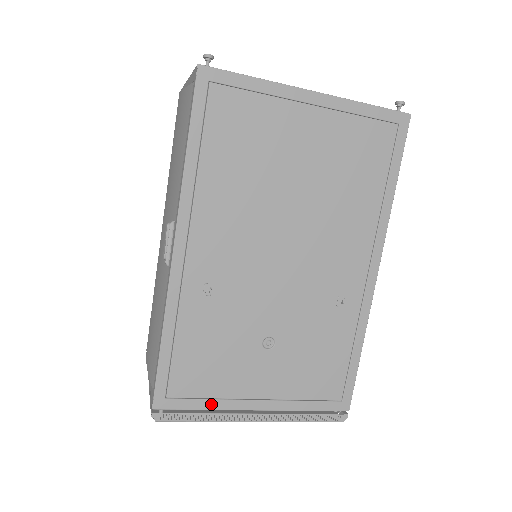
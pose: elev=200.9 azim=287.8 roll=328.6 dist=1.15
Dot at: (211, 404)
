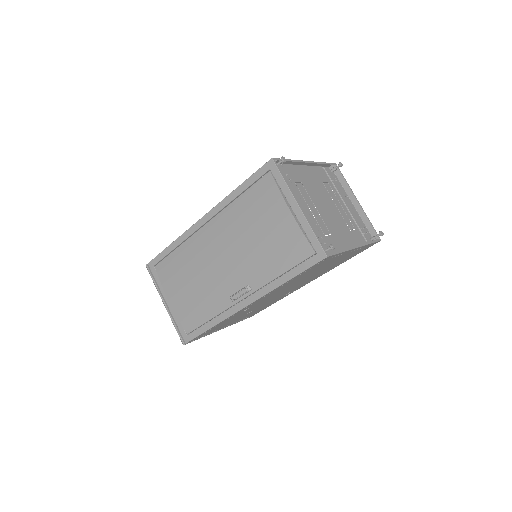
Dot at: (209, 333)
